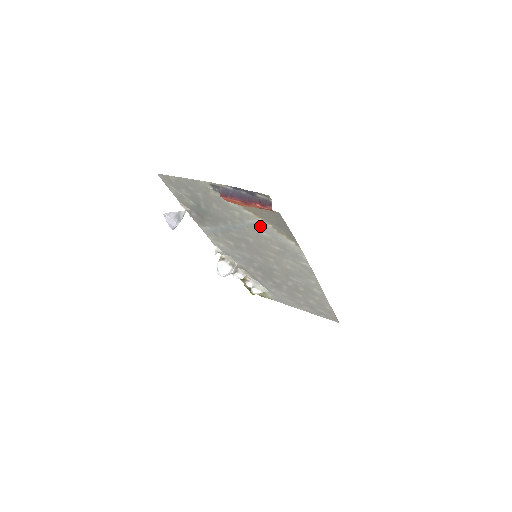
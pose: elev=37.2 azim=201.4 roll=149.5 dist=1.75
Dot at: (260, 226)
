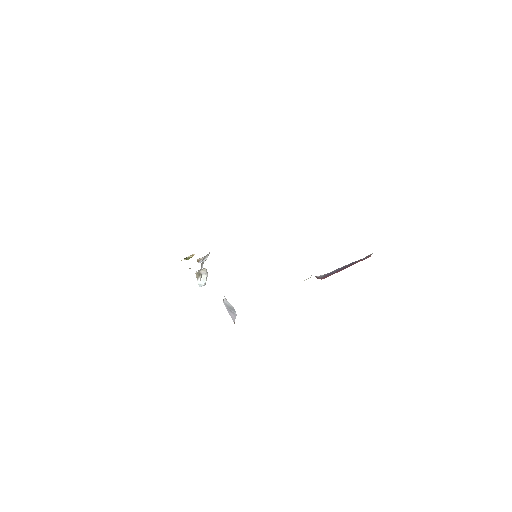
Dot at: occluded
